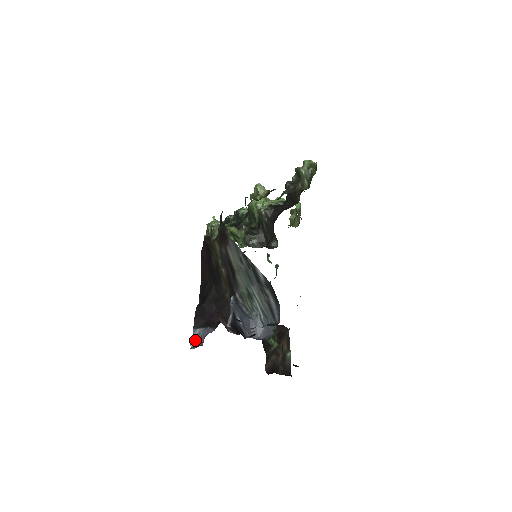
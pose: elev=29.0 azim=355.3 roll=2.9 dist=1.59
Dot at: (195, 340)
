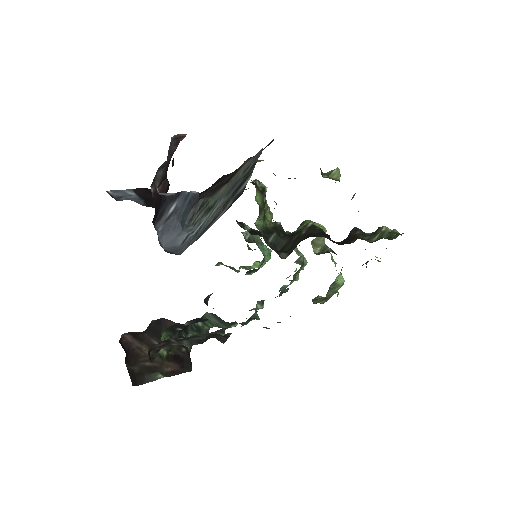
Dot at: (119, 193)
